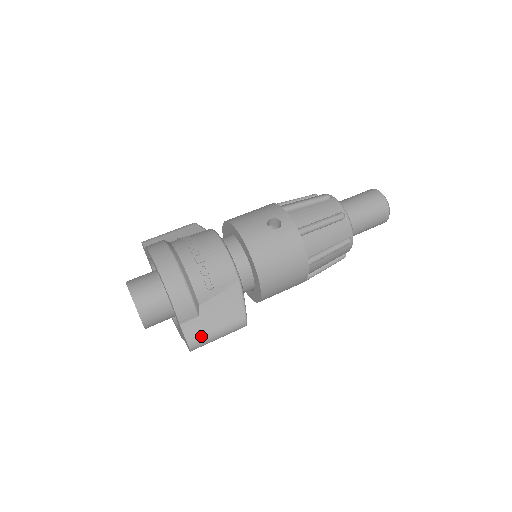
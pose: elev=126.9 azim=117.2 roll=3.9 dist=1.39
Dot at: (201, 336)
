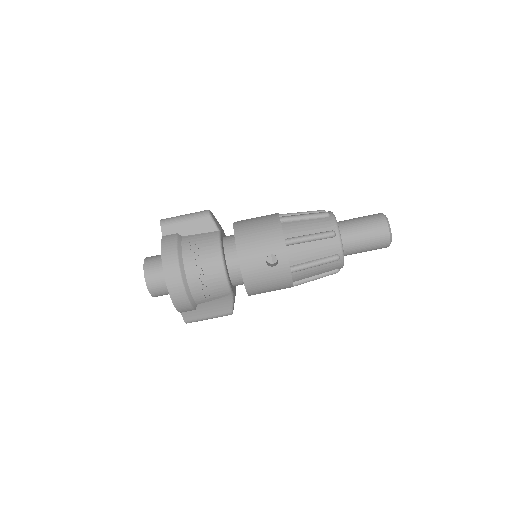
Dot at: (196, 320)
